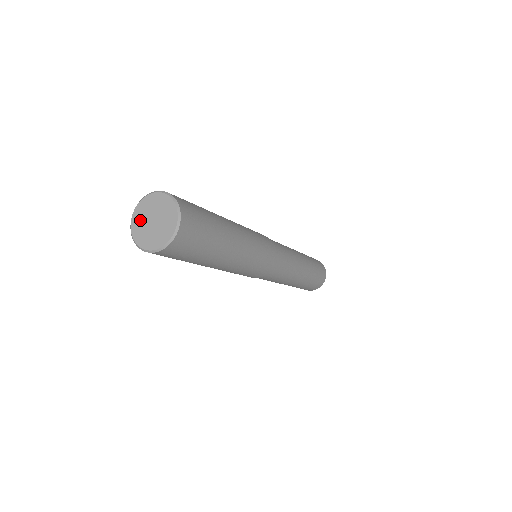
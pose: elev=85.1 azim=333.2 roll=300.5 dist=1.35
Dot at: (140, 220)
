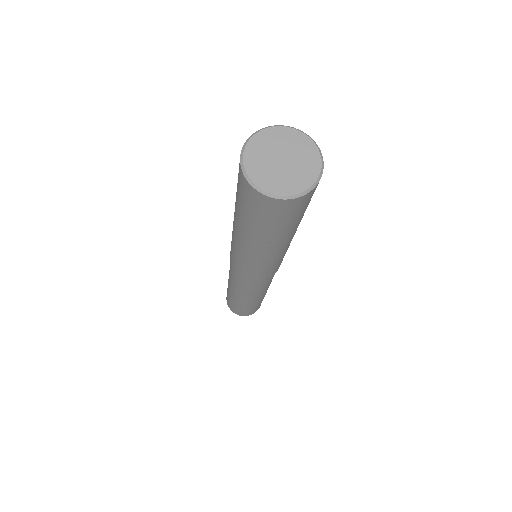
Dot at: (260, 154)
